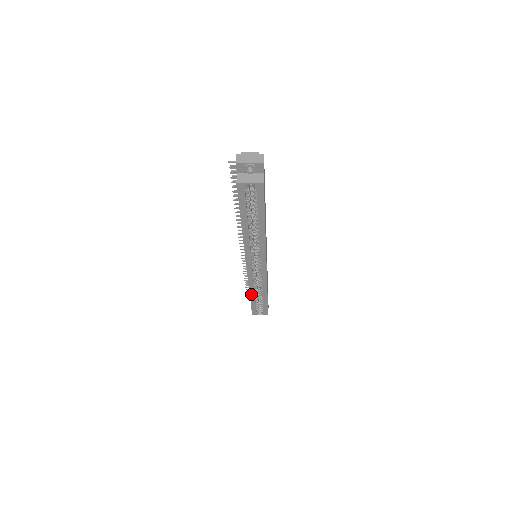
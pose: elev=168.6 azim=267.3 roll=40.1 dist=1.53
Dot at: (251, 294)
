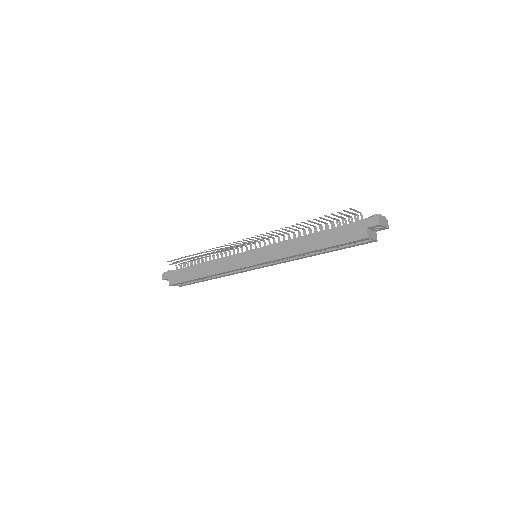
Dot at: (206, 277)
